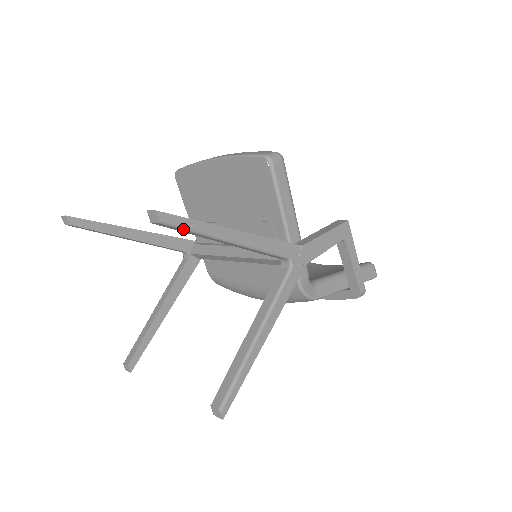
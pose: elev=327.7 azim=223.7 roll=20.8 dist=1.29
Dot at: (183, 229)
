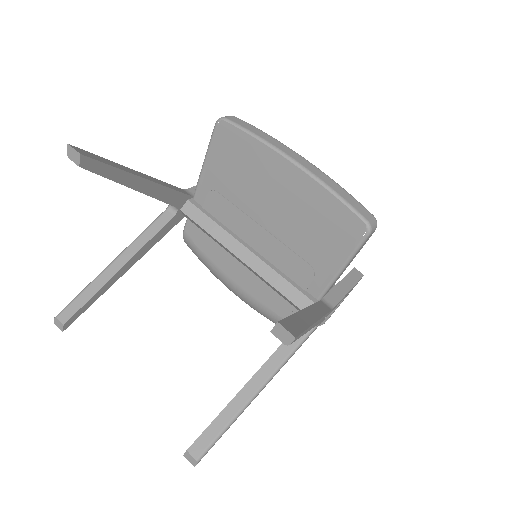
Dot at: occluded
